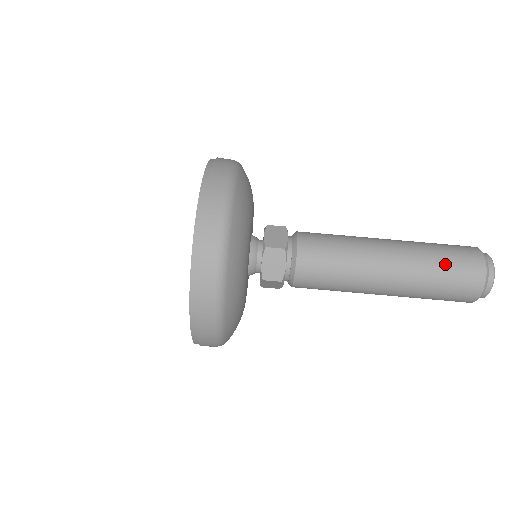
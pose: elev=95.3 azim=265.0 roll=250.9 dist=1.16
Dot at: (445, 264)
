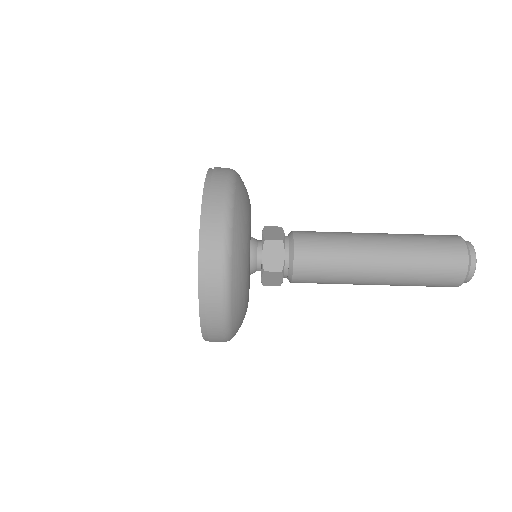
Dot at: (429, 274)
